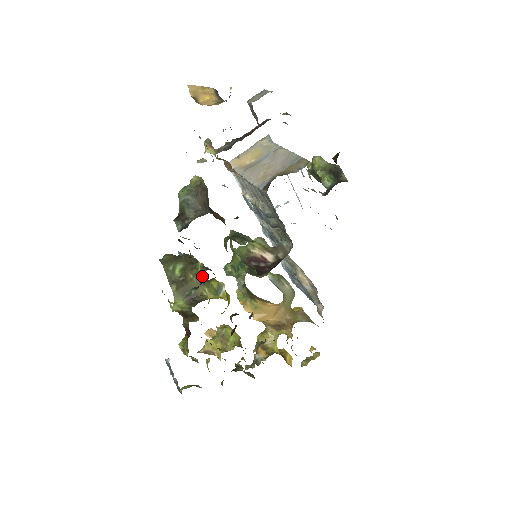
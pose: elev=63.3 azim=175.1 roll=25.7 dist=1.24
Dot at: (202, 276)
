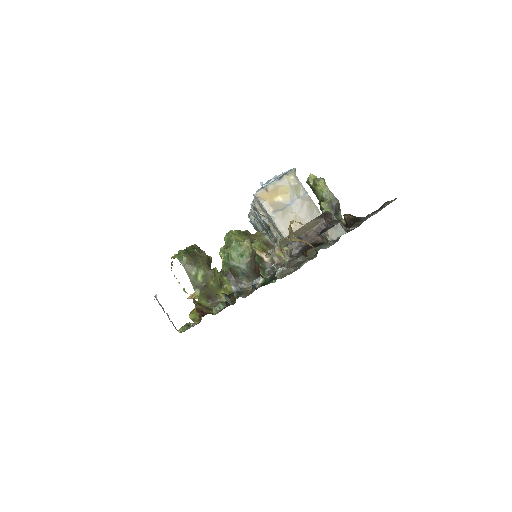
Dot at: (219, 280)
